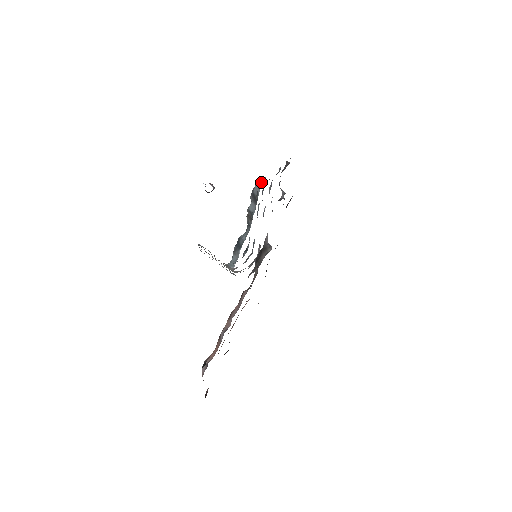
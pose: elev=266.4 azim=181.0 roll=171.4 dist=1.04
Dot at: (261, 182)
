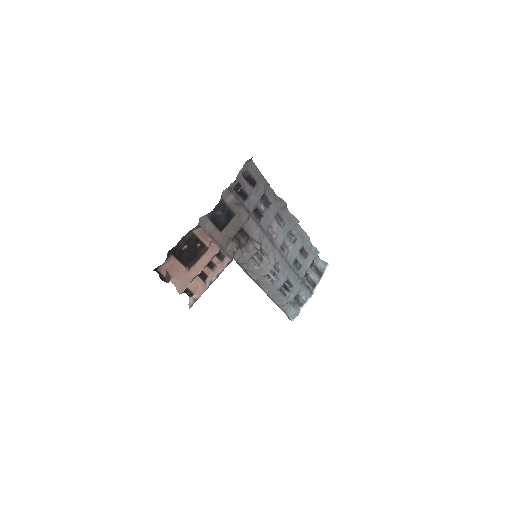
Dot at: (311, 250)
